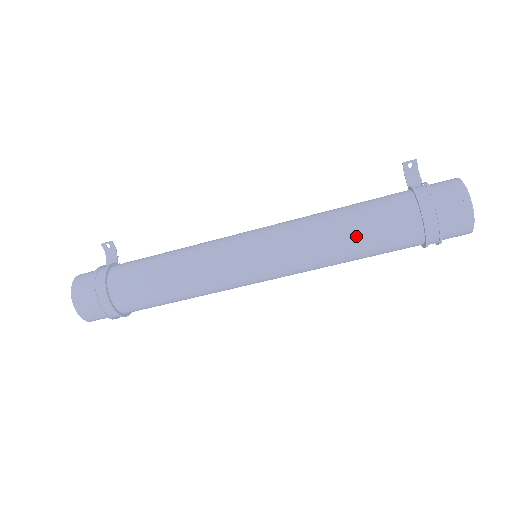
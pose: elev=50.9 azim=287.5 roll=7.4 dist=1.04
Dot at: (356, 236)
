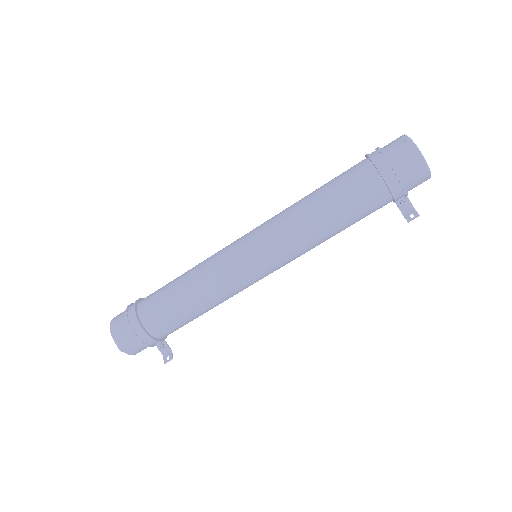
Dot at: (319, 190)
